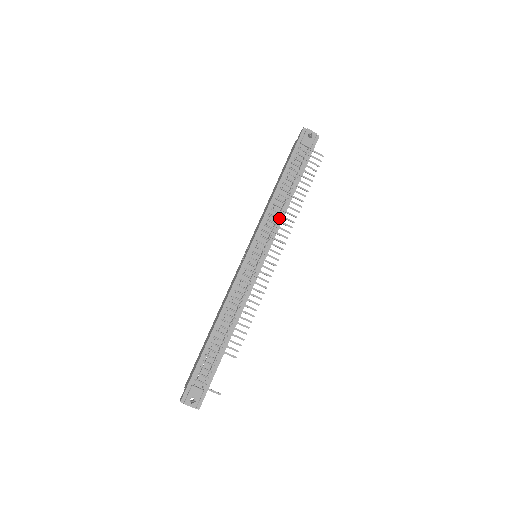
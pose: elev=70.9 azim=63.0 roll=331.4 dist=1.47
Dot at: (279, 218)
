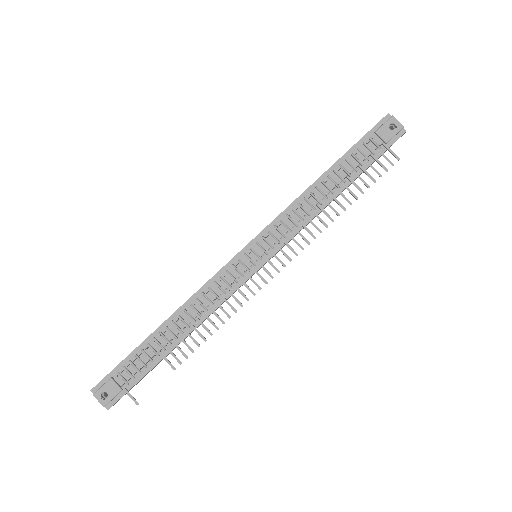
Dot at: (304, 219)
